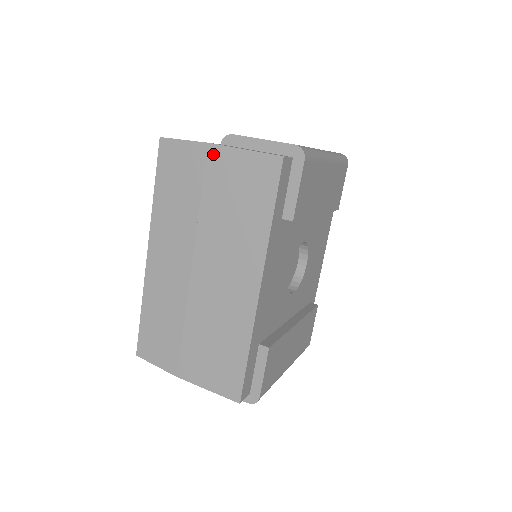
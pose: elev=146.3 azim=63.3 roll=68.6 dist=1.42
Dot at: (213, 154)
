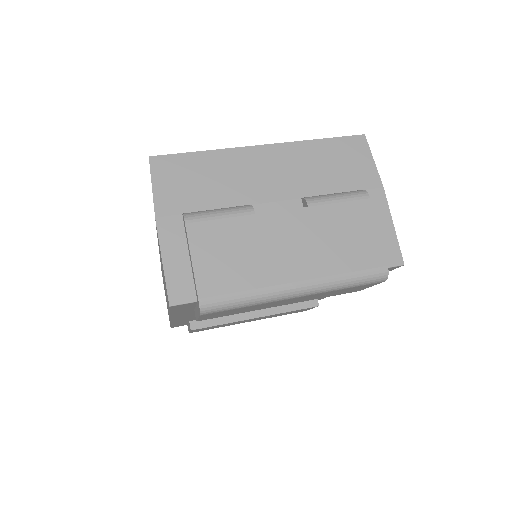
Dot at: occluded
